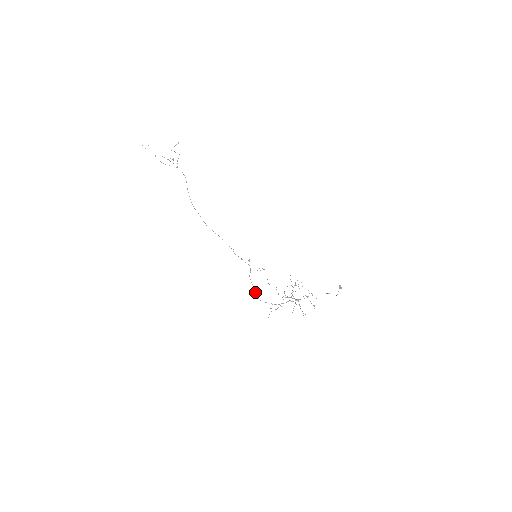
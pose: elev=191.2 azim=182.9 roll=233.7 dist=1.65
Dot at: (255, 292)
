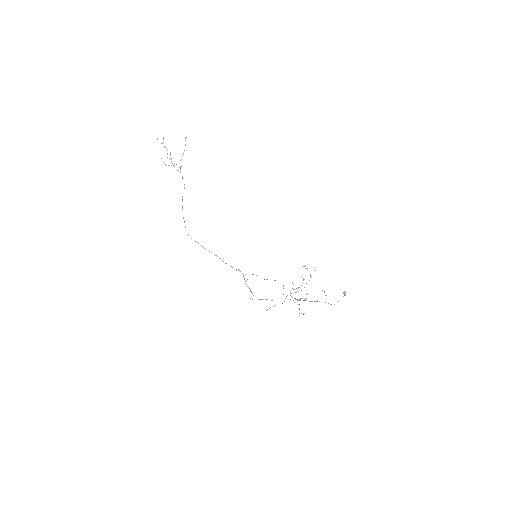
Dot at: (251, 292)
